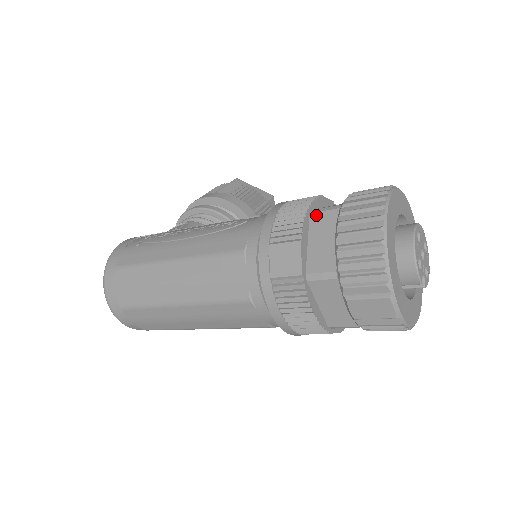
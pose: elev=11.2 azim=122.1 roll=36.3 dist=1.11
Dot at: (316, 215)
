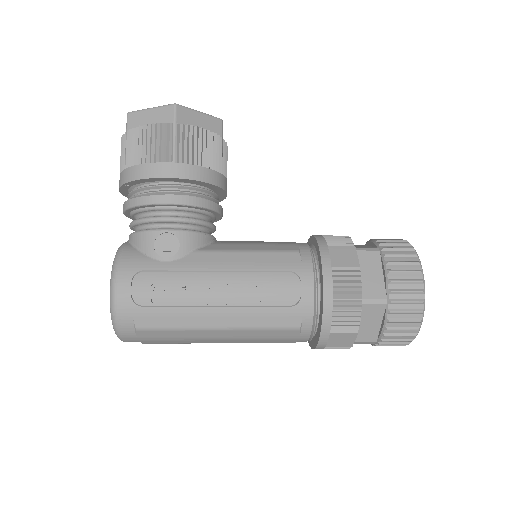
Dot at: (367, 307)
